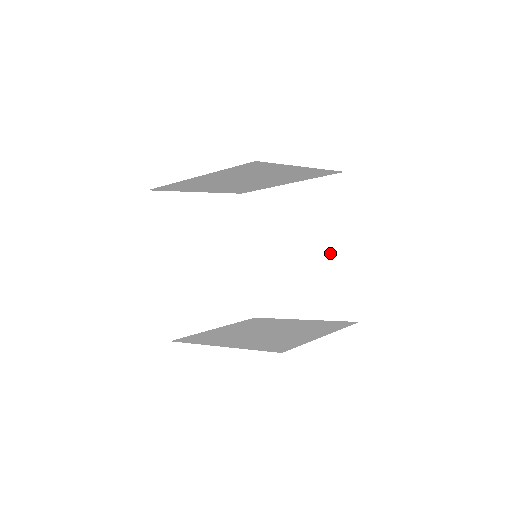
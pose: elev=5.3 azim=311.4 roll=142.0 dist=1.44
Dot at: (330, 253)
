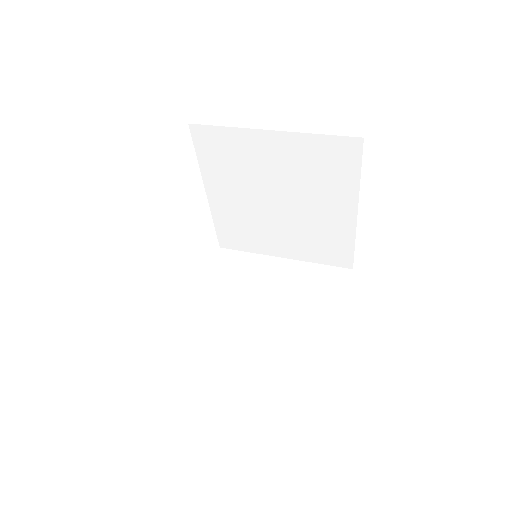
Dot at: (327, 213)
